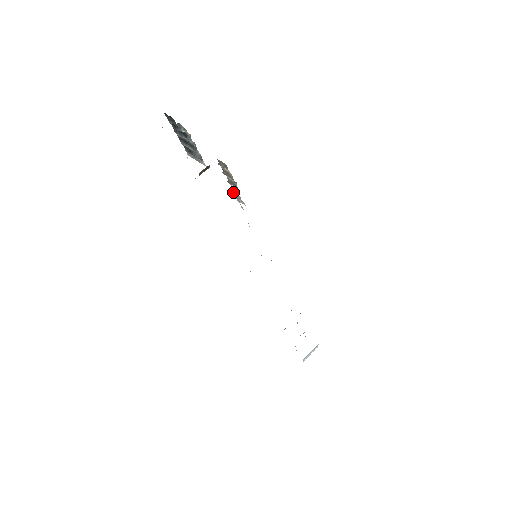
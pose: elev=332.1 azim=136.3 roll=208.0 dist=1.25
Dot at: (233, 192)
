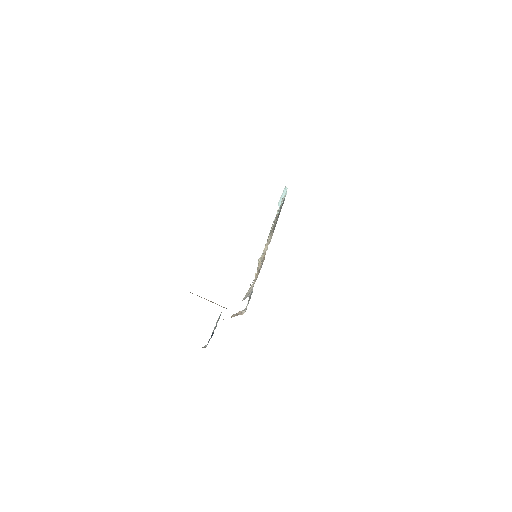
Dot at: occluded
